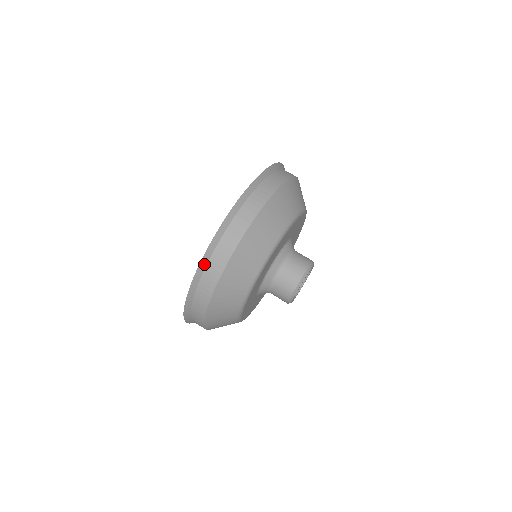
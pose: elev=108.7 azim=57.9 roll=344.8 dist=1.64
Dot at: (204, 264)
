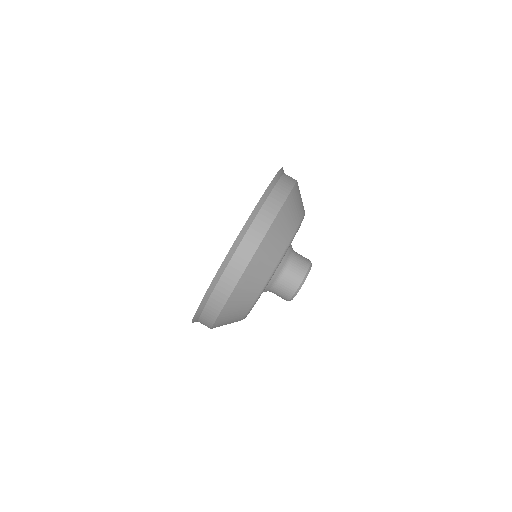
Dot at: (205, 301)
